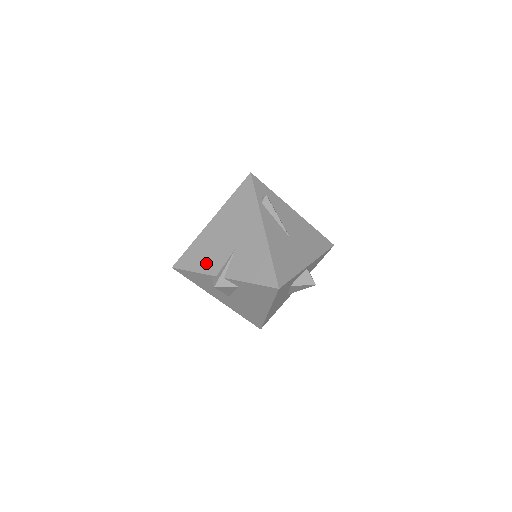
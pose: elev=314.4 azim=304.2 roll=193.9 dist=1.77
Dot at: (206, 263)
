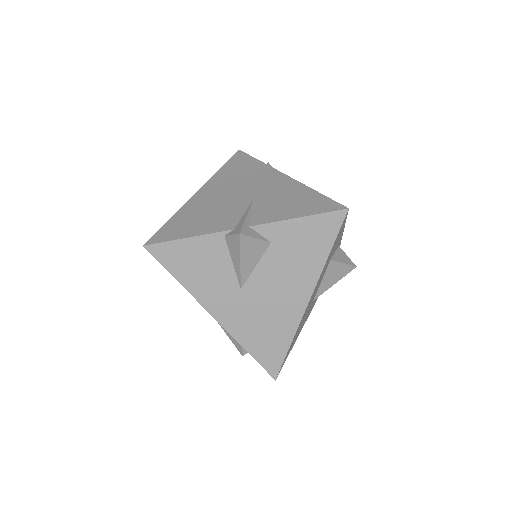
Dot at: (209, 223)
